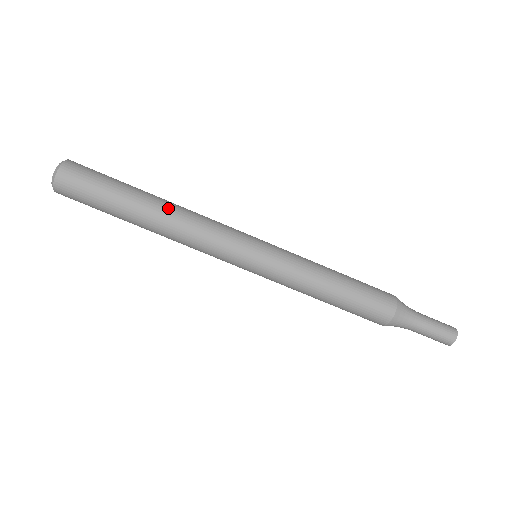
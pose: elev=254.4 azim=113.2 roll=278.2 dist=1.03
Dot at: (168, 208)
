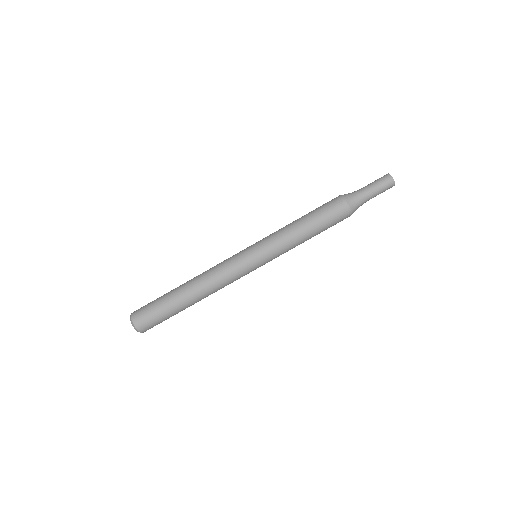
Dot at: (193, 281)
